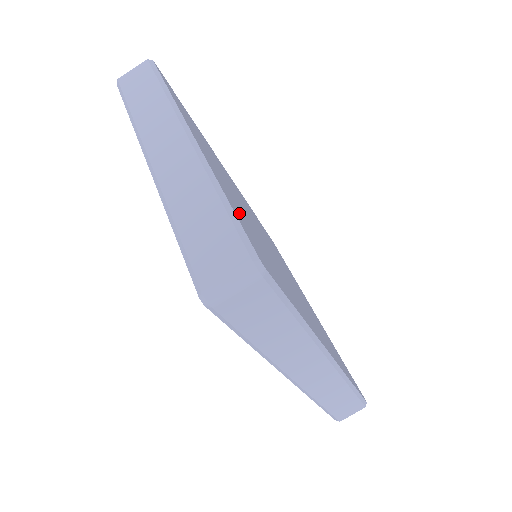
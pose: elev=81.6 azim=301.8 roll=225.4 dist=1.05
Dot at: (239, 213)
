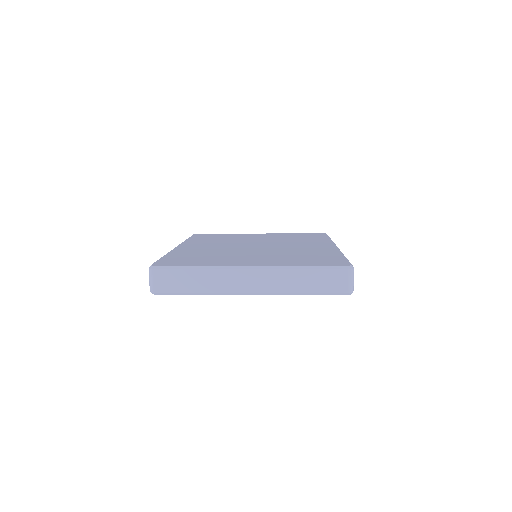
Dot at: (298, 262)
